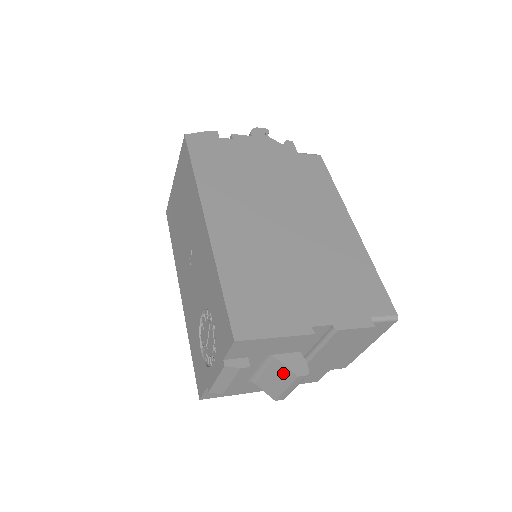
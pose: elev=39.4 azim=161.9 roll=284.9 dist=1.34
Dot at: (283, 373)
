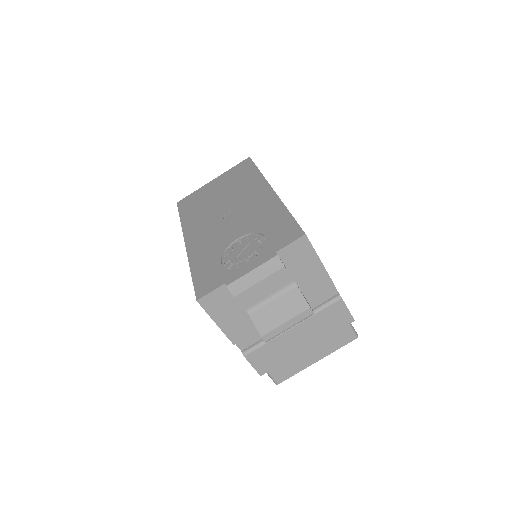
Dot at: (295, 303)
